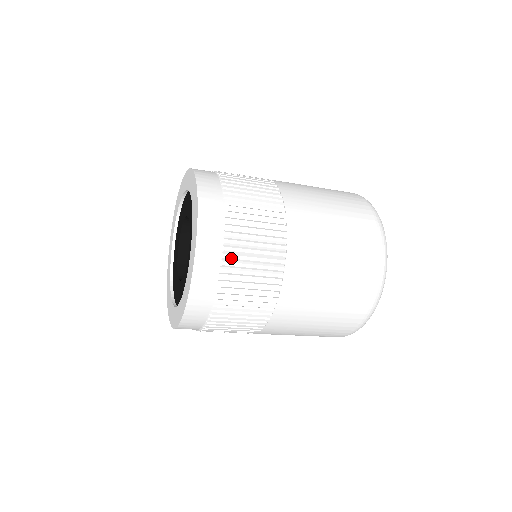
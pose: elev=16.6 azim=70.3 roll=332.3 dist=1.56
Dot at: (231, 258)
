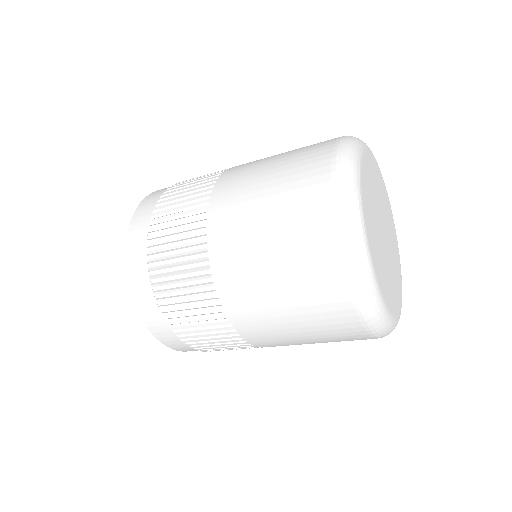
Dot at: (155, 228)
